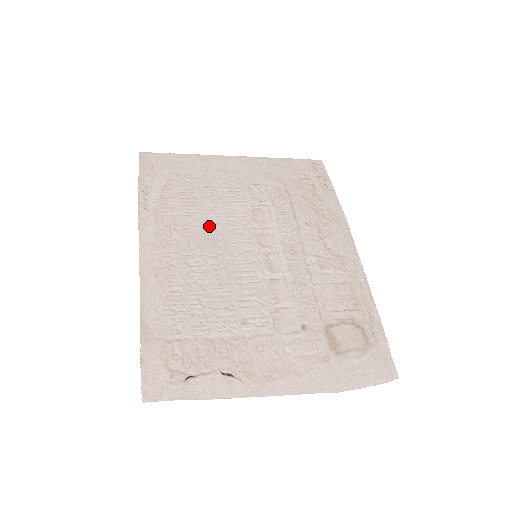
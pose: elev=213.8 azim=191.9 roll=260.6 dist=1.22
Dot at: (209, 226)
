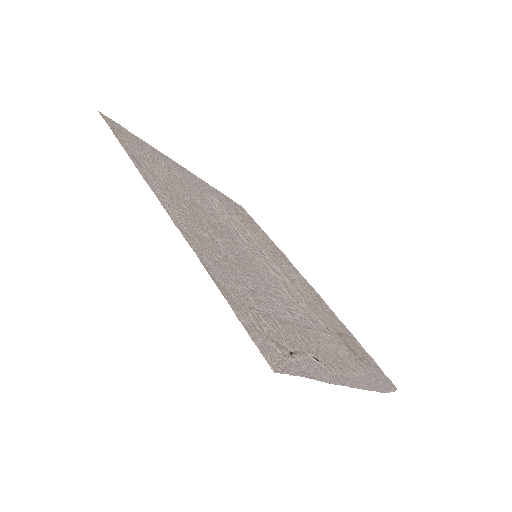
Dot at: (205, 212)
